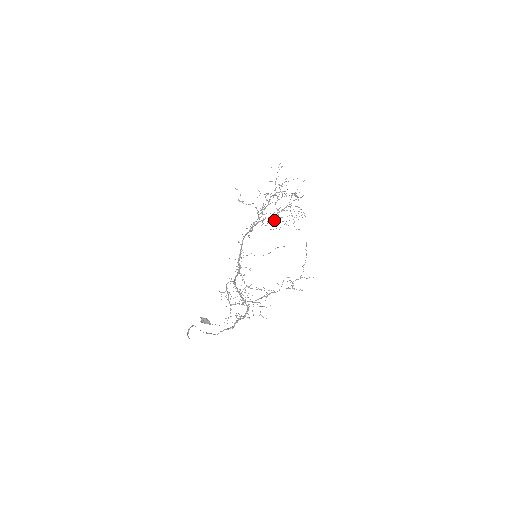
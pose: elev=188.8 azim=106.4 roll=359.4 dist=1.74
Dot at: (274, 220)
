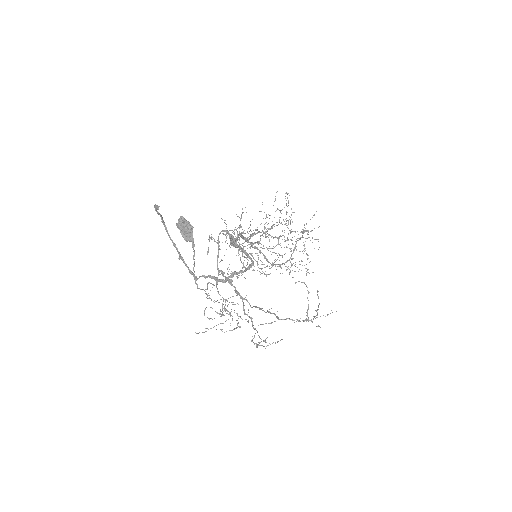
Dot at: (272, 263)
